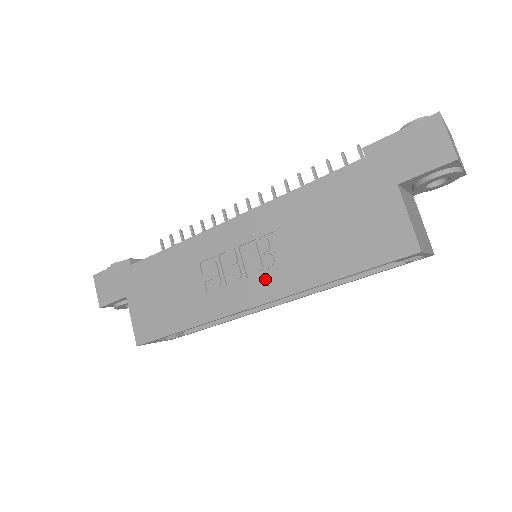
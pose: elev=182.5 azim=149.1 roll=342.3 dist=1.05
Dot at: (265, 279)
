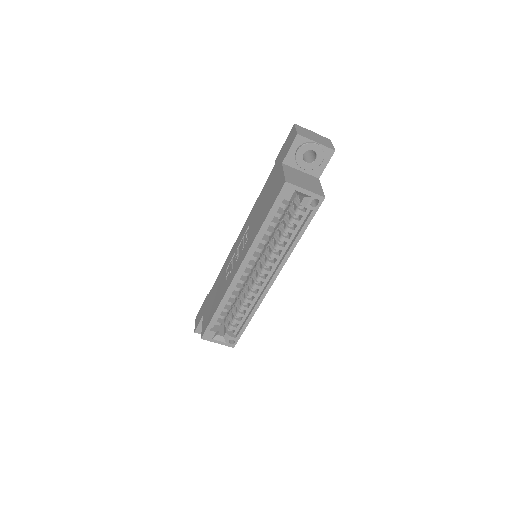
Dot at: (243, 251)
